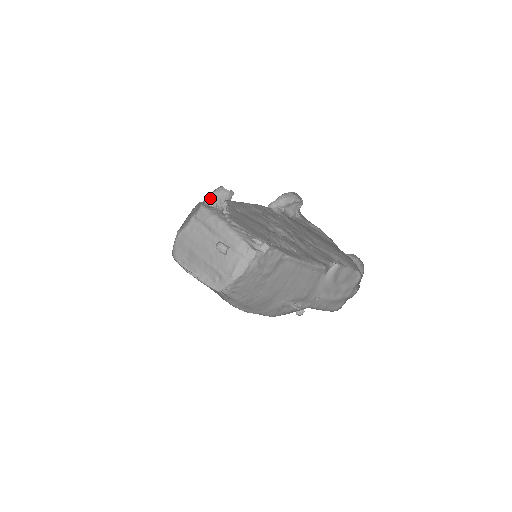
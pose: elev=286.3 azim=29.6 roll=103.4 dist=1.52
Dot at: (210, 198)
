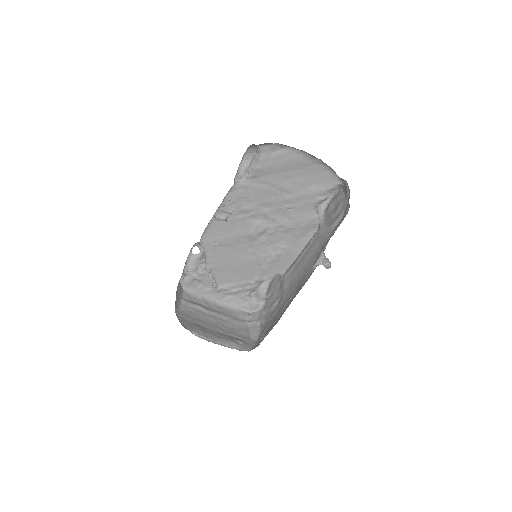
Dot at: (187, 272)
